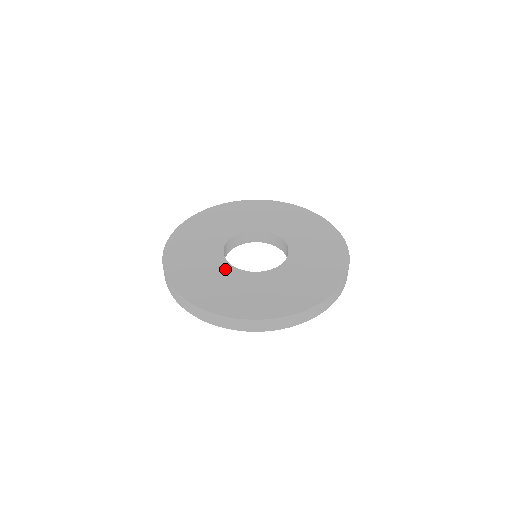
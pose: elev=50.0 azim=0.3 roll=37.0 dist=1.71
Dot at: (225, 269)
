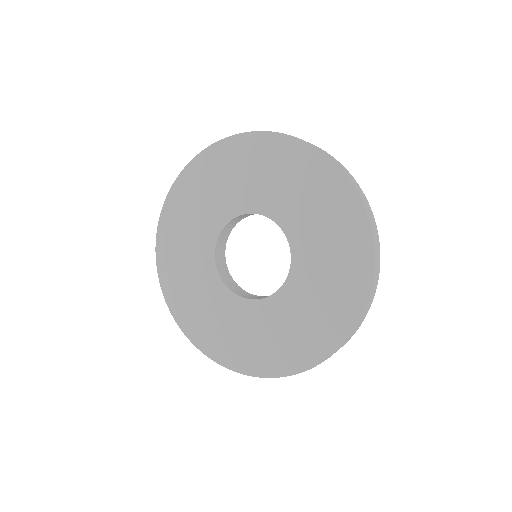
Dot at: (237, 307)
